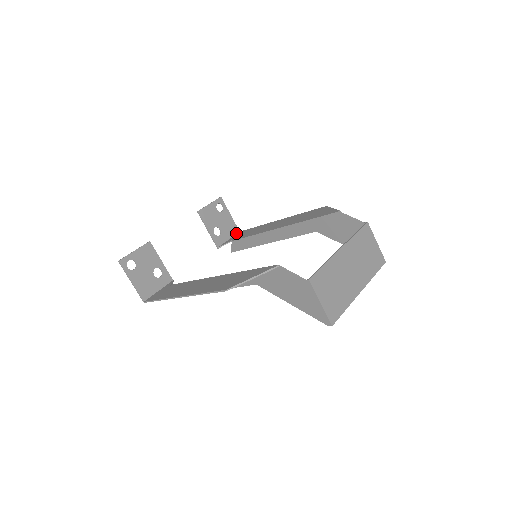
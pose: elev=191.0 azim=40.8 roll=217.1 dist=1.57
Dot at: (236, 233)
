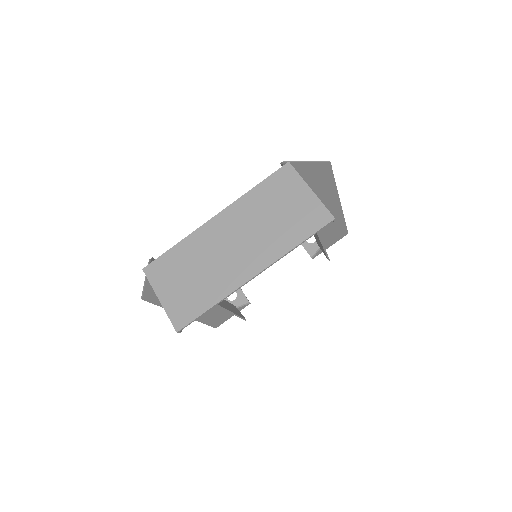
Dot at: occluded
